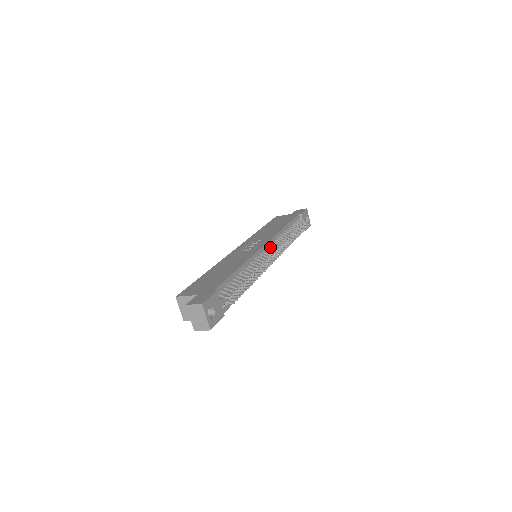
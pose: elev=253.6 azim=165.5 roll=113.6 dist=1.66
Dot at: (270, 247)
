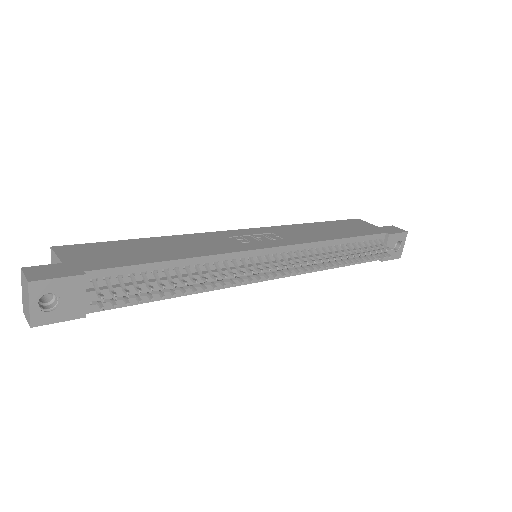
Dot at: (282, 255)
